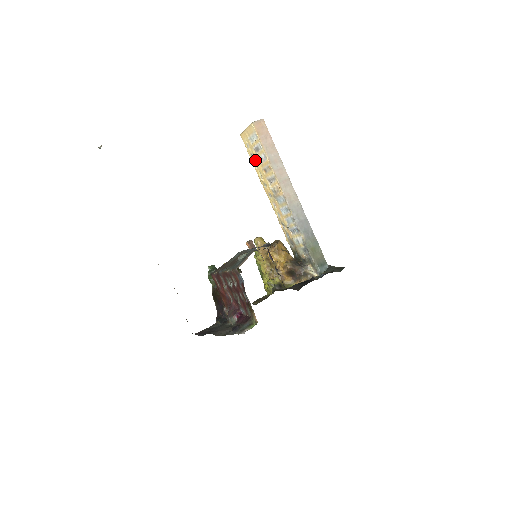
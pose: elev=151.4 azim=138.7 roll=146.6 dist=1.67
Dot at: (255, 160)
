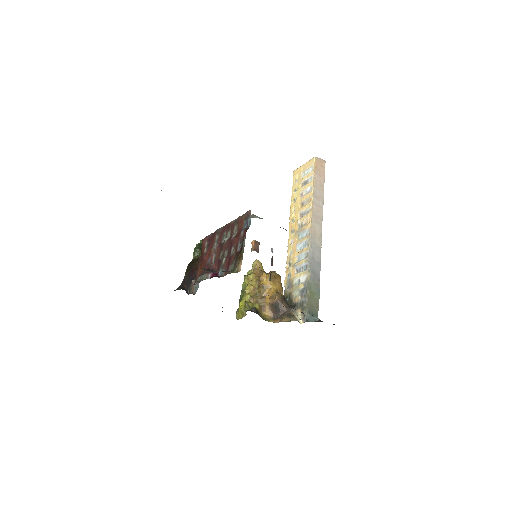
Dot at: (296, 195)
